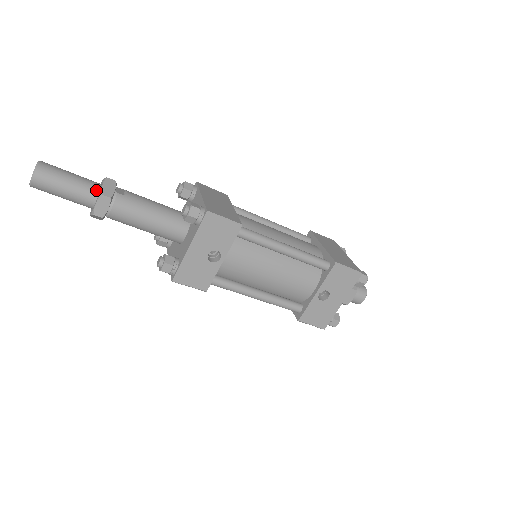
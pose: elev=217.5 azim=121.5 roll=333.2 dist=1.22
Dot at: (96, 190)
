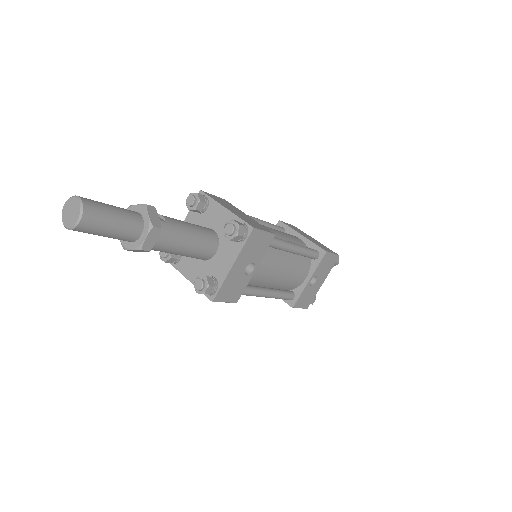
Dot at: (140, 221)
